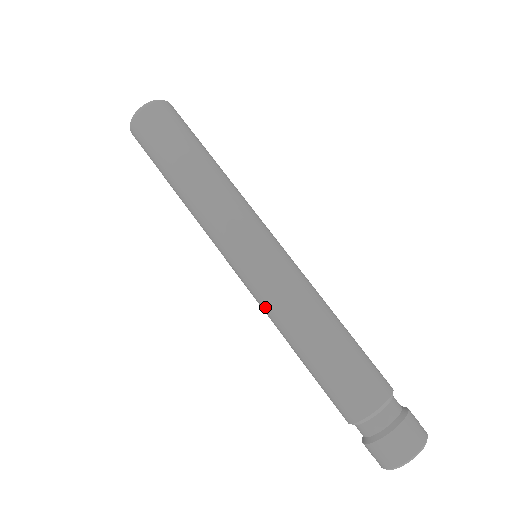
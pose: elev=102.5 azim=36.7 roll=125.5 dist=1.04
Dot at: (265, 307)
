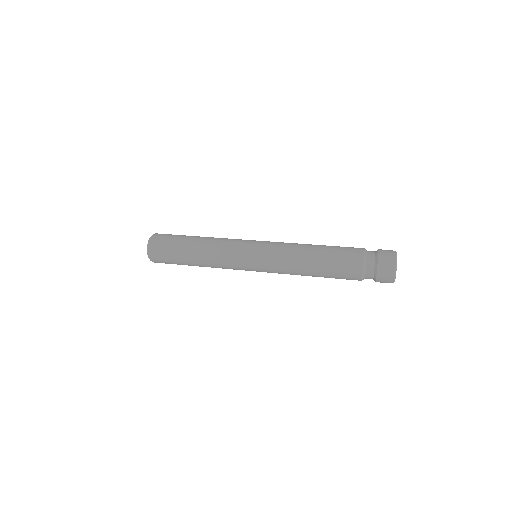
Dot at: (280, 263)
